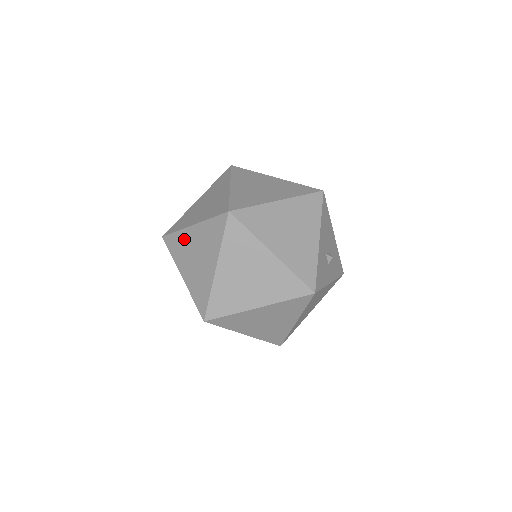
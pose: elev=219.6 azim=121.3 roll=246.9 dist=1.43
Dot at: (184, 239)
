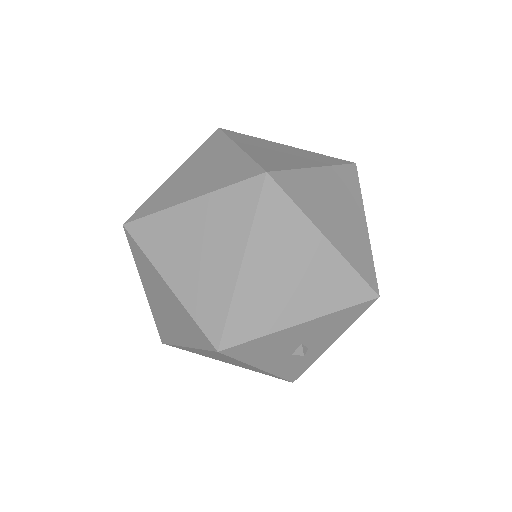
Dot at: occluded
